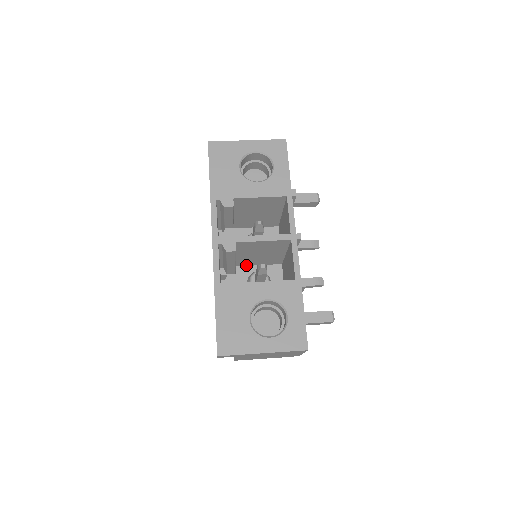
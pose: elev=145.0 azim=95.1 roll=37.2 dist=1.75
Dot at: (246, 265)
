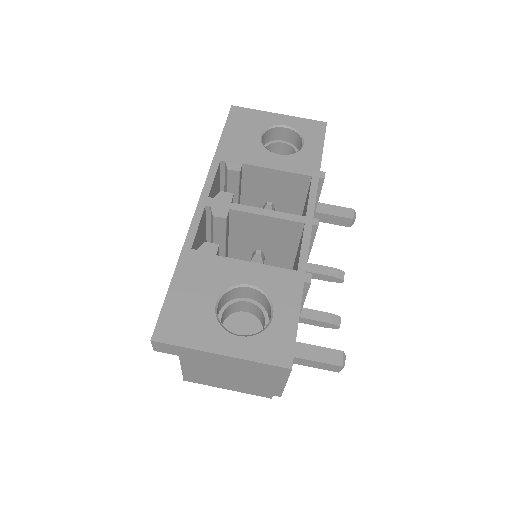
Dot at: occluded
